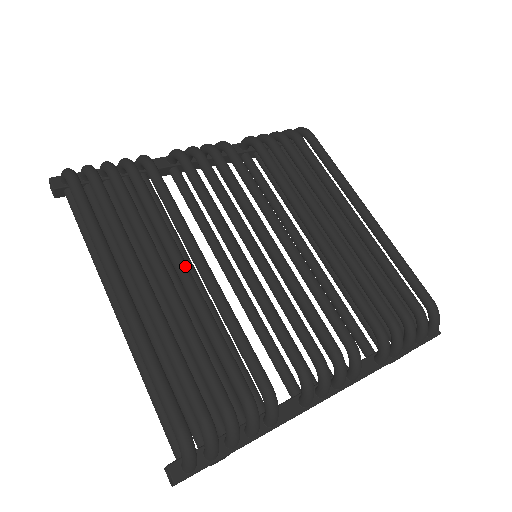
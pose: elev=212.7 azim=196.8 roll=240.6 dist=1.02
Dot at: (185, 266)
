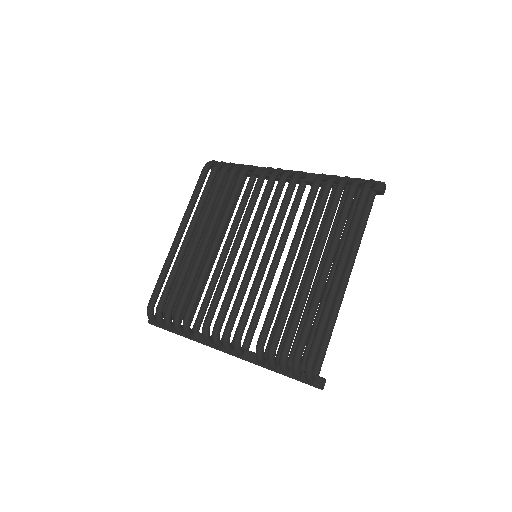
Dot at: (206, 239)
